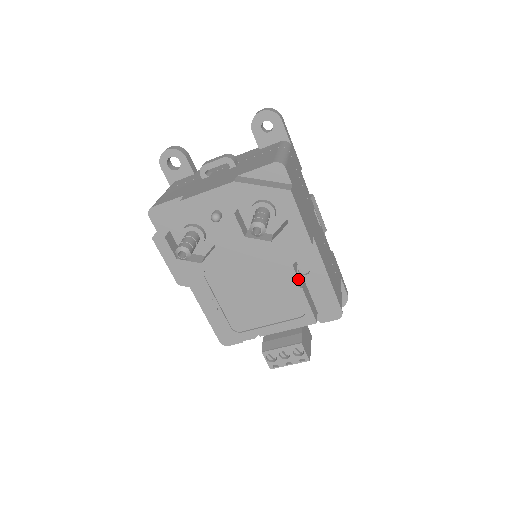
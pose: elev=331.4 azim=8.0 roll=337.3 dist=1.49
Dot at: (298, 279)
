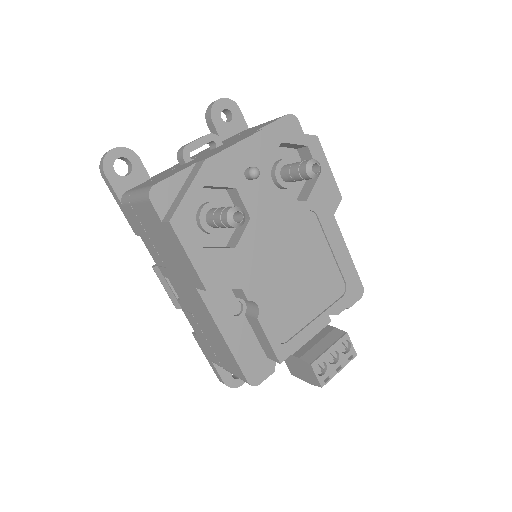
Dot at: occluded
